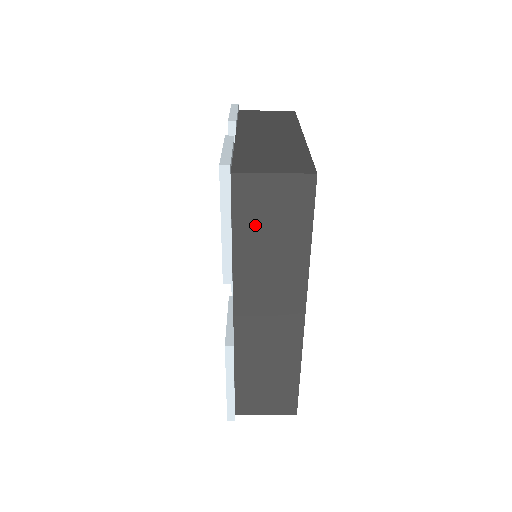
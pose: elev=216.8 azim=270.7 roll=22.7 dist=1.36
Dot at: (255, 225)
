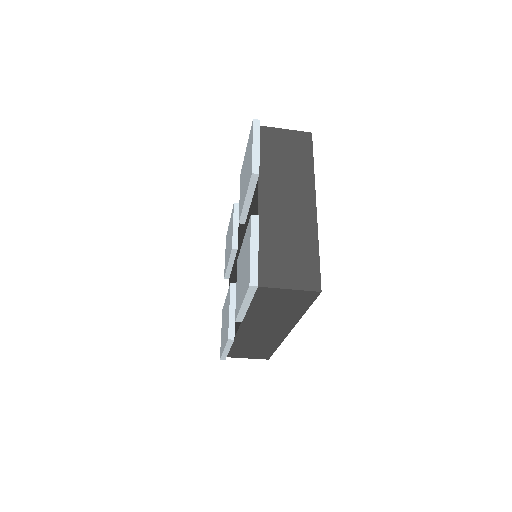
Dot at: (267, 304)
